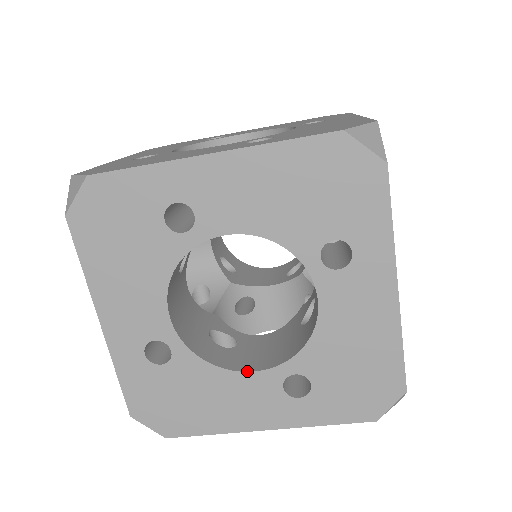
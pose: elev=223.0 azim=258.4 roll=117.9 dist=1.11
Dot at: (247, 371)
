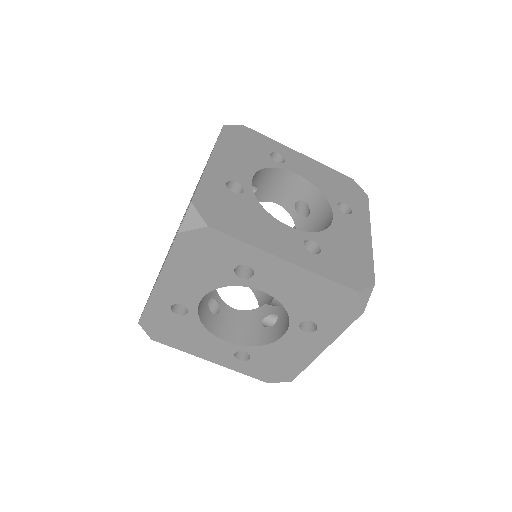
Dot at: (222, 339)
